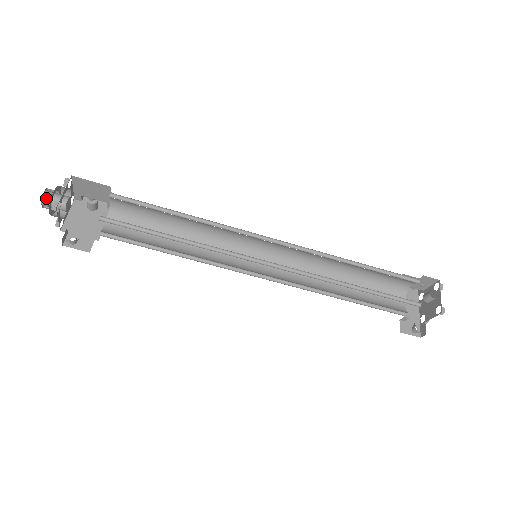
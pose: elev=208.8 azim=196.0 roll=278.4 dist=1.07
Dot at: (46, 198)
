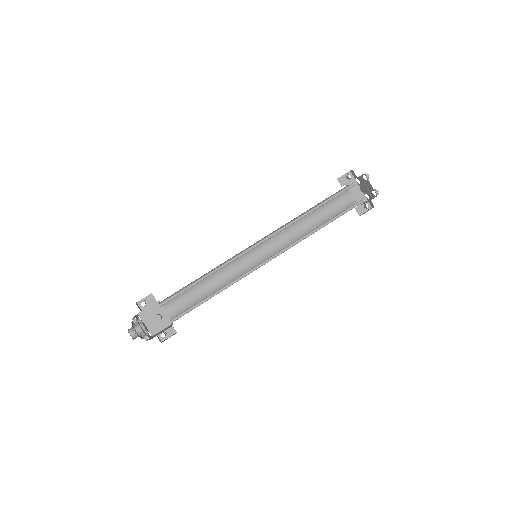
Dot at: (134, 336)
